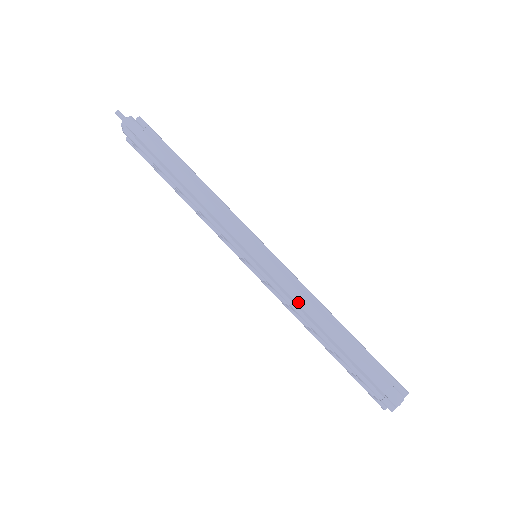
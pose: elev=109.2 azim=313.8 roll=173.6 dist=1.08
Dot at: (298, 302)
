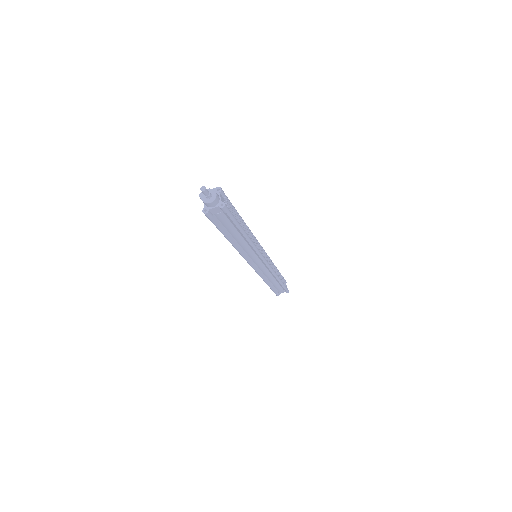
Dot at: (265, 274)
